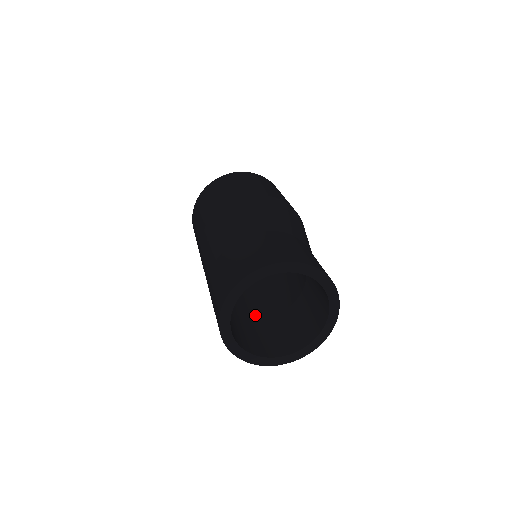
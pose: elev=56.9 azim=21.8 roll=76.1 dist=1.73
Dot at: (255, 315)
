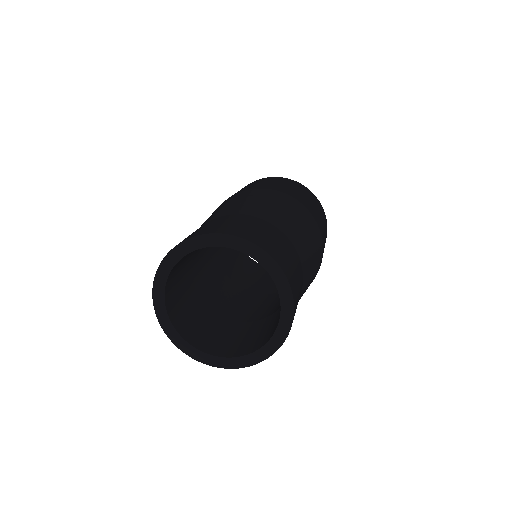
Dot at: (243, 319)
